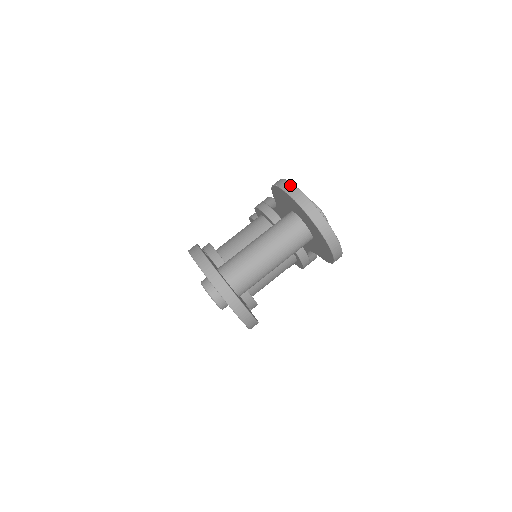
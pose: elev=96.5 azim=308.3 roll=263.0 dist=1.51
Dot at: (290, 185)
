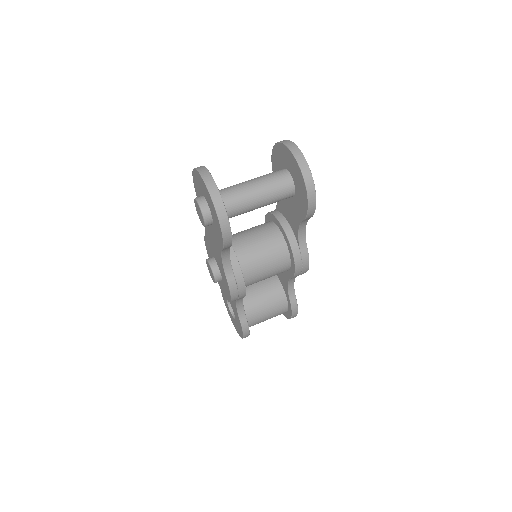
Dot at: occluded
